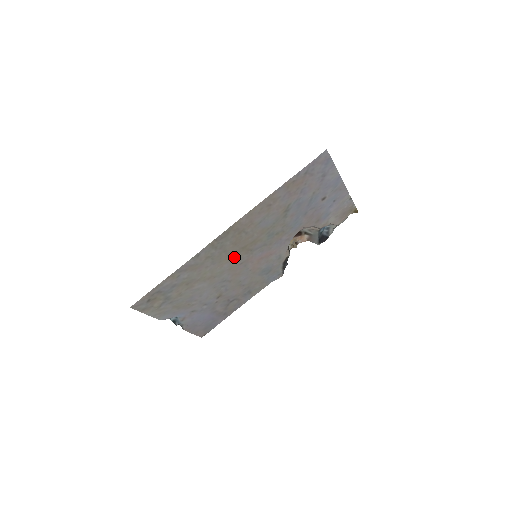
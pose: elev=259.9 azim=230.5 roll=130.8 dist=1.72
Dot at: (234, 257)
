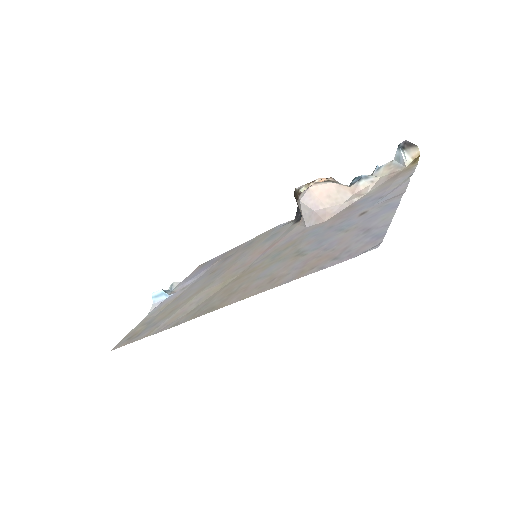
Dot at: (226, 281)
